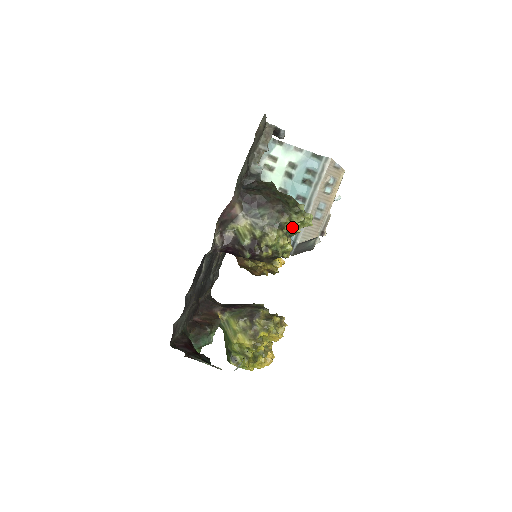
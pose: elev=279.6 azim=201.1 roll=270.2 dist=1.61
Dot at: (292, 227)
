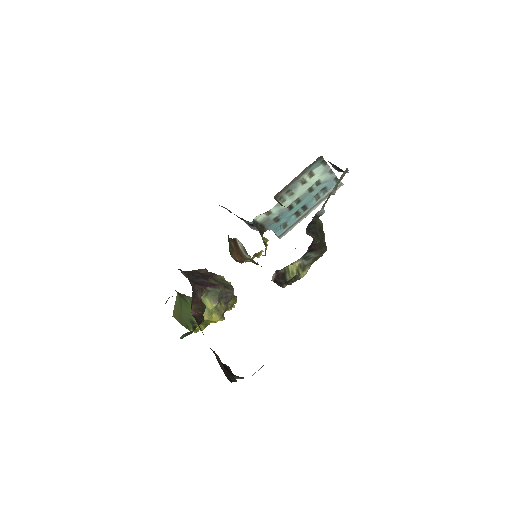
Dot at: occluded
